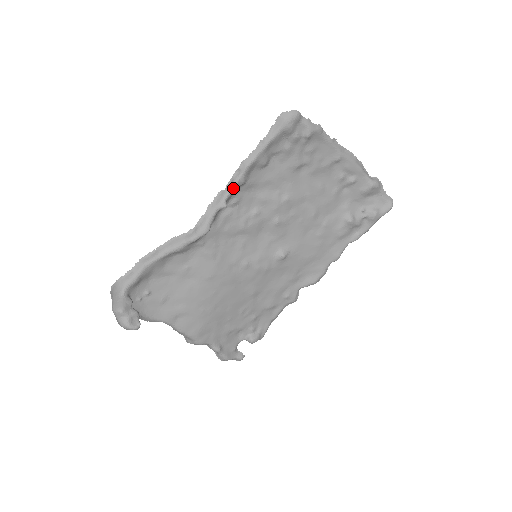
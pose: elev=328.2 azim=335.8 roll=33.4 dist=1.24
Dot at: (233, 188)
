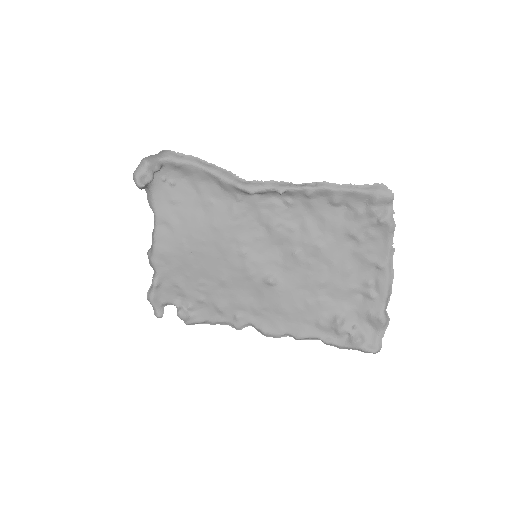
Dot at: (299, 189)
